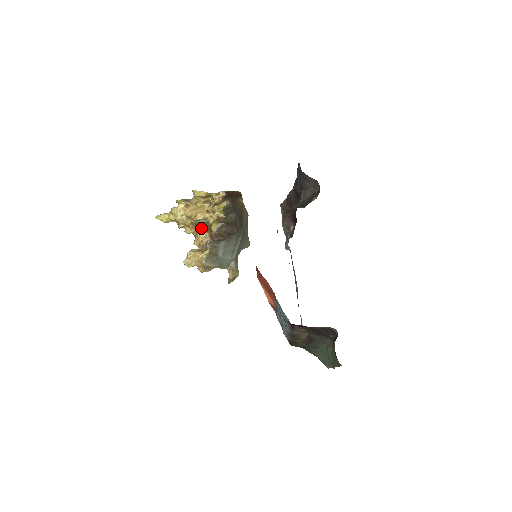
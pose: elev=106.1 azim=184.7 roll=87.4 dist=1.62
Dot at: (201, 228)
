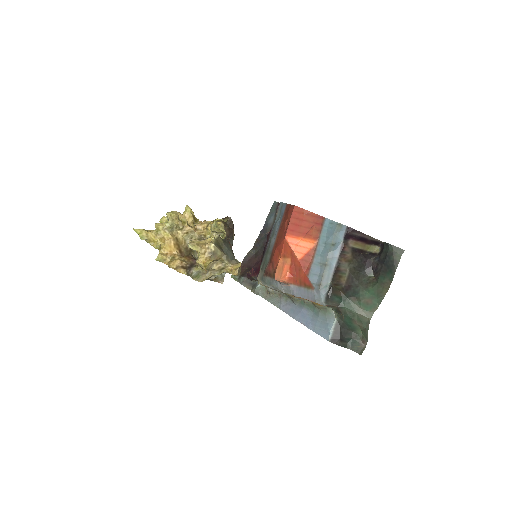
Dot at: (179, 252)
